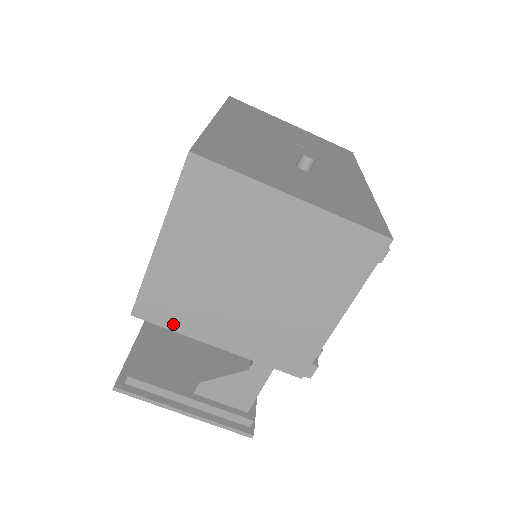
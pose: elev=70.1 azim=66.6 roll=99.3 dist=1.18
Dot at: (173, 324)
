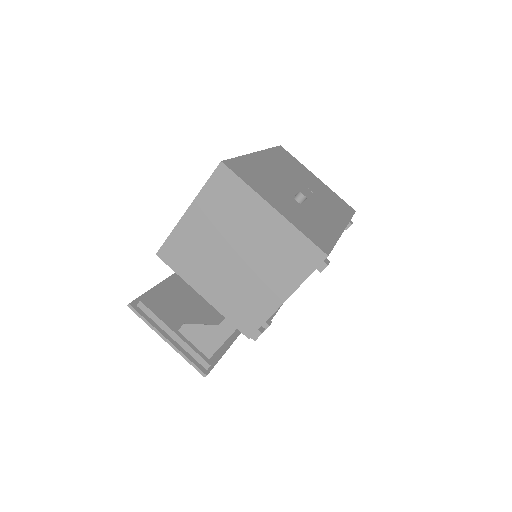
Dot at: (179, 270)
